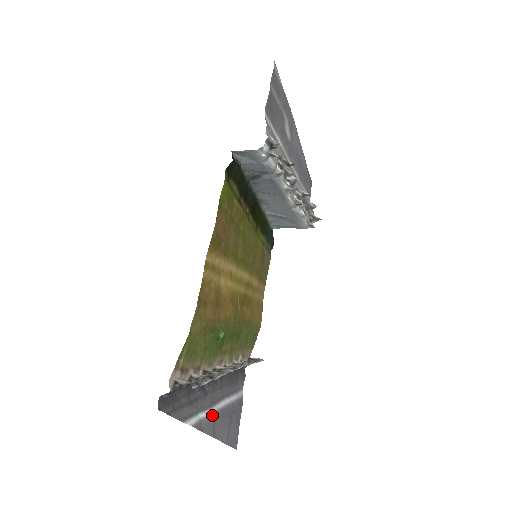
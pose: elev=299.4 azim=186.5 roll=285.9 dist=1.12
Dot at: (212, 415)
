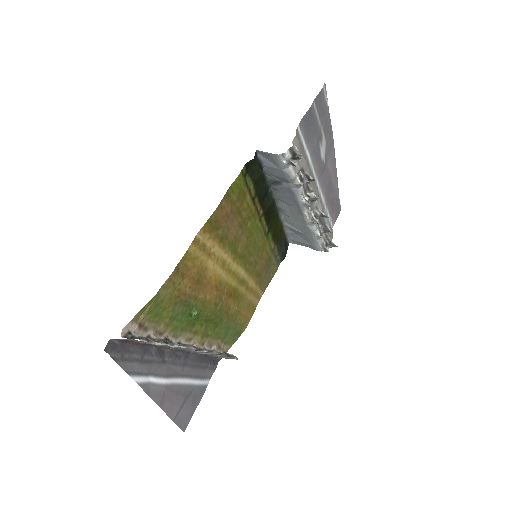
Dot at: (164, 385)
